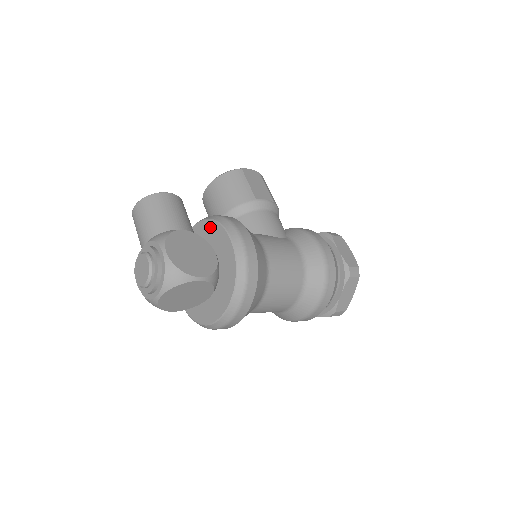
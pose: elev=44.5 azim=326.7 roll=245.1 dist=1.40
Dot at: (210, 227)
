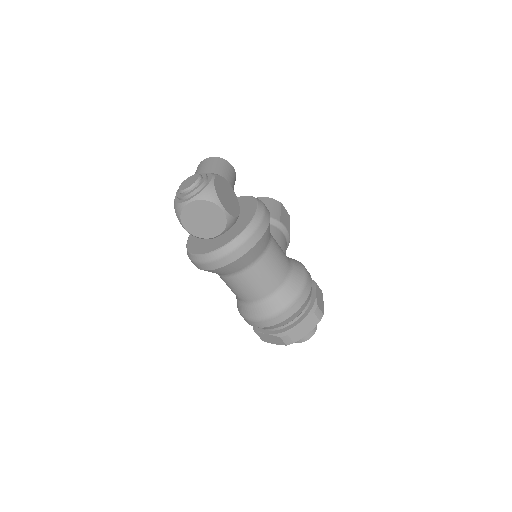
Dot at: (245, 199)
